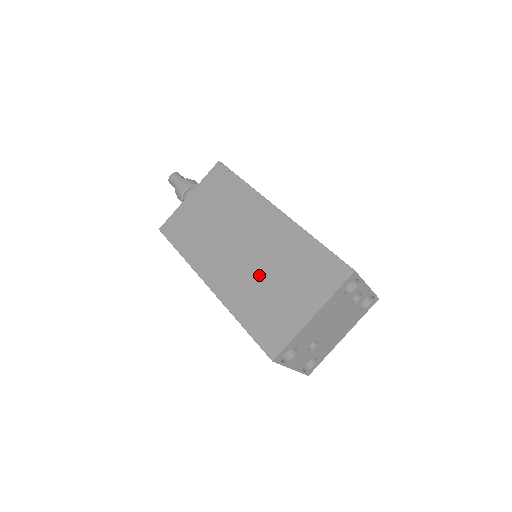
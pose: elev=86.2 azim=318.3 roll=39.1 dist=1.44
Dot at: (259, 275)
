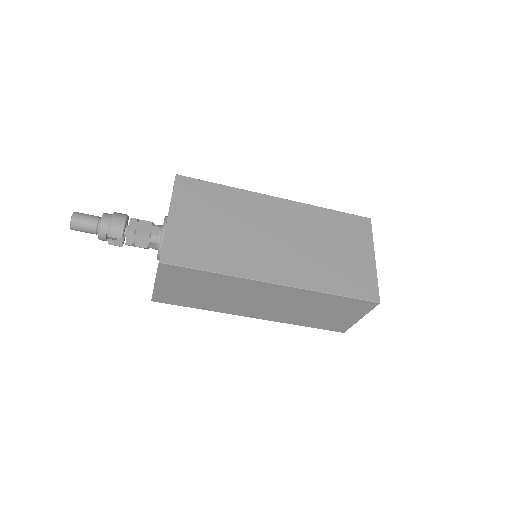
Dot at: (313, 251)
